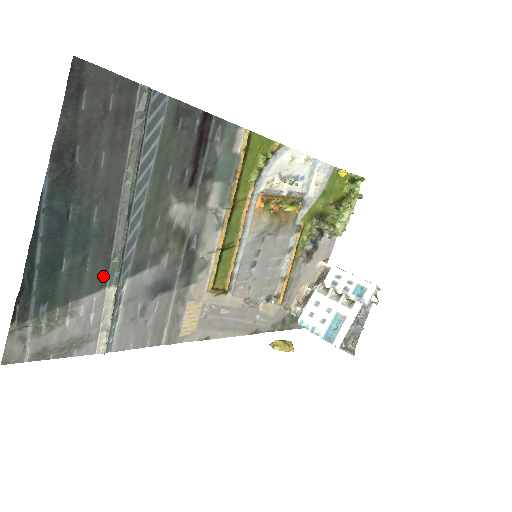
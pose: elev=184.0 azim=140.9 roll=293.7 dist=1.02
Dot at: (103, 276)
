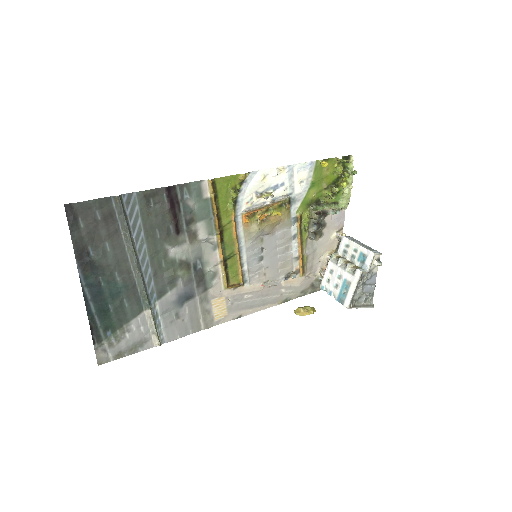
Dot at: (139, 306)
